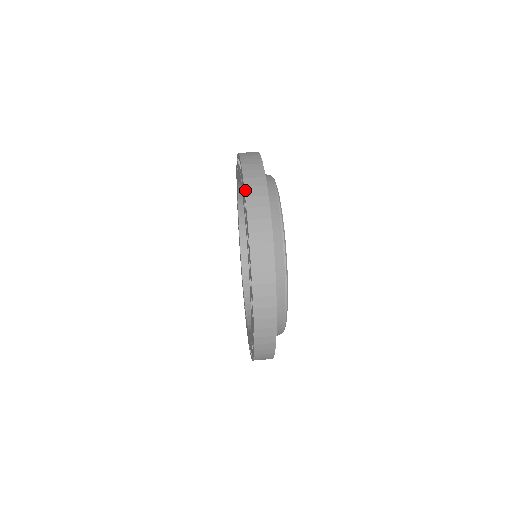
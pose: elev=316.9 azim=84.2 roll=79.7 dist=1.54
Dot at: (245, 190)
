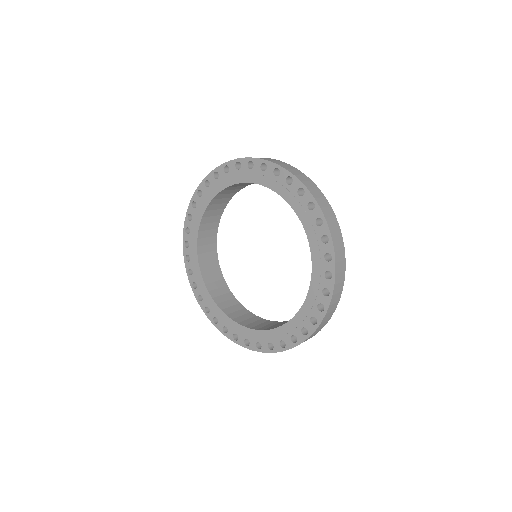
Dot at: (272, 162)
